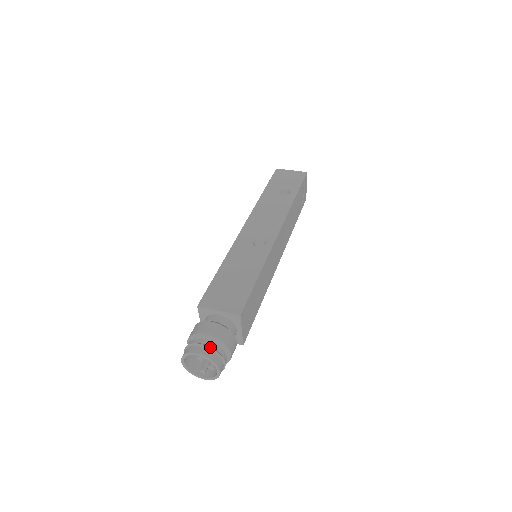
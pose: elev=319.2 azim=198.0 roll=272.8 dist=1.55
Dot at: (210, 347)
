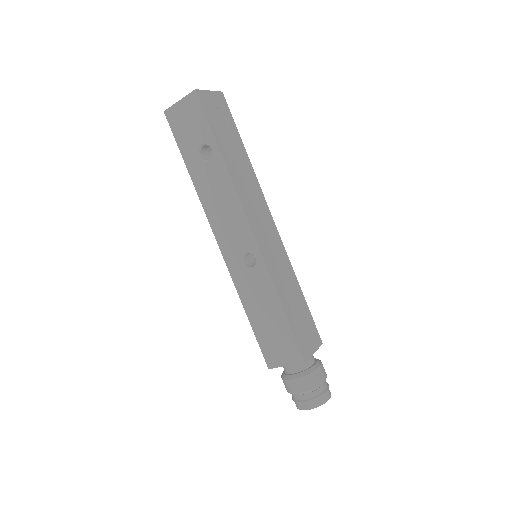
Dot at: (309, 401)
